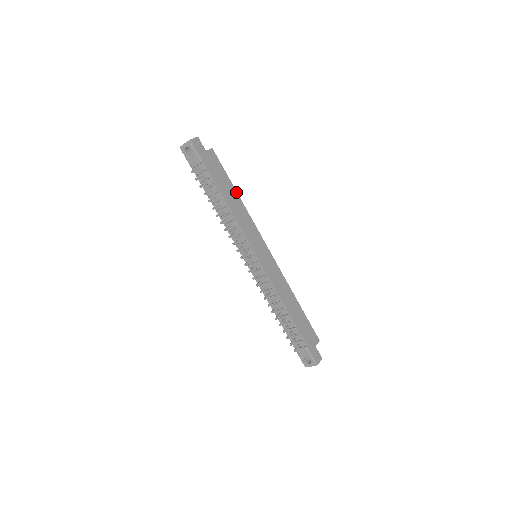
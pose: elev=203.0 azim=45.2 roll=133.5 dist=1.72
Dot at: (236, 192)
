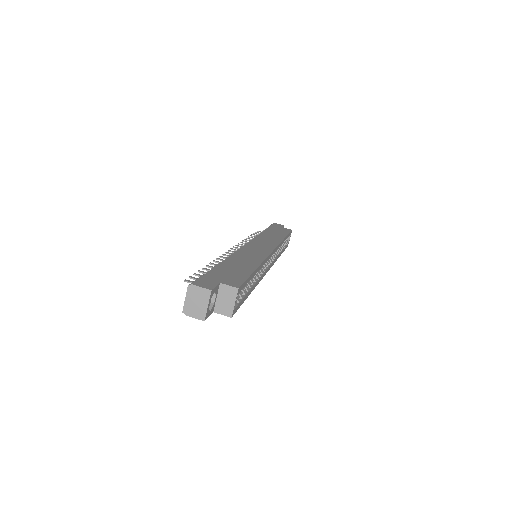
Dot at: (285, 237)
